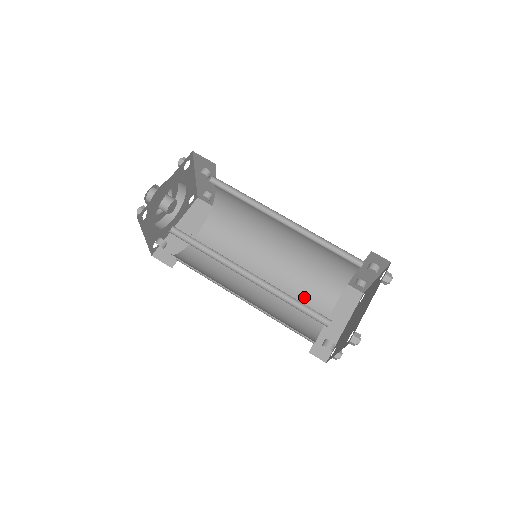
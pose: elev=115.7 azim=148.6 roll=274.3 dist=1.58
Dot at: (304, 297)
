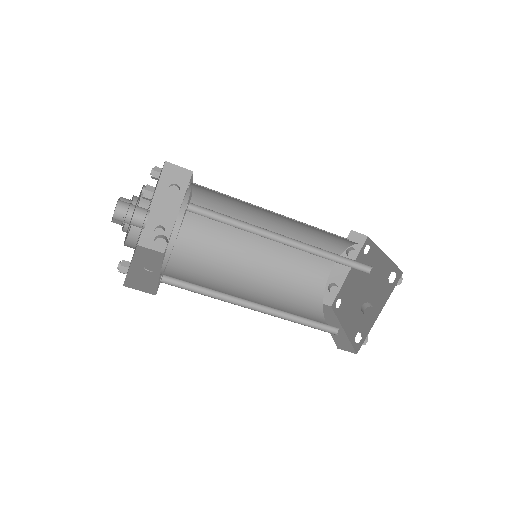
Dot at: (296, 310)
